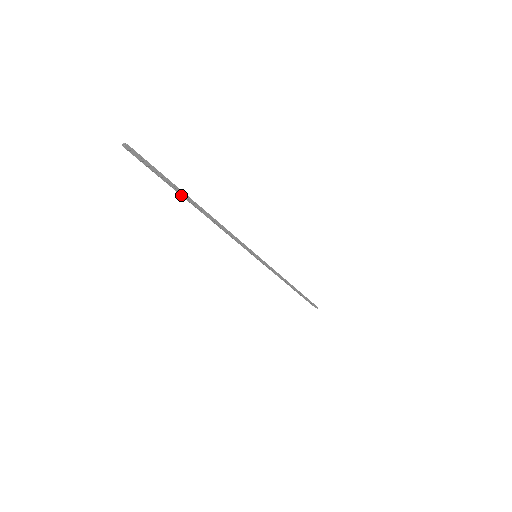
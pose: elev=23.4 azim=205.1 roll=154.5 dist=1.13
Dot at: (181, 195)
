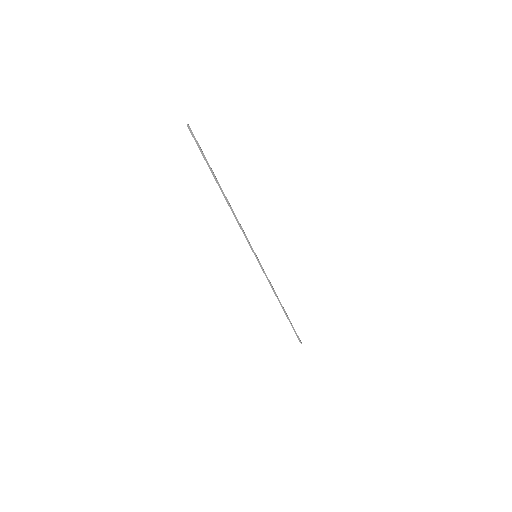
Dot at: (214, 176)
